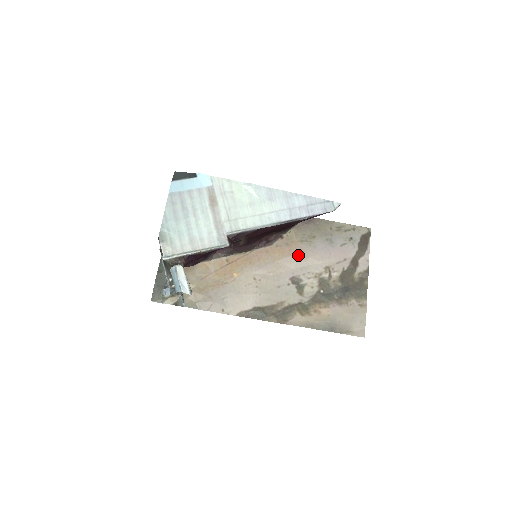
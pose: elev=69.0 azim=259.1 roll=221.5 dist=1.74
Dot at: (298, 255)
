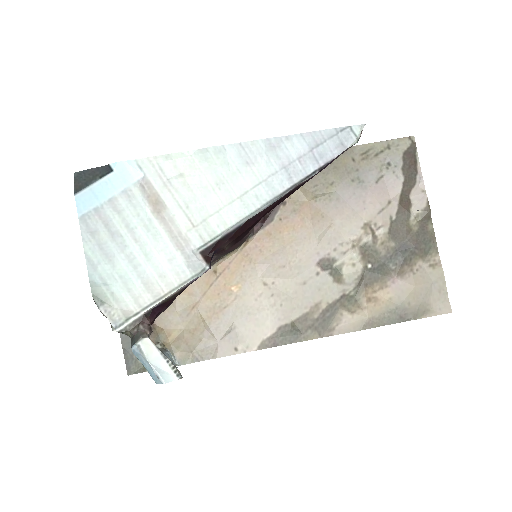
Dot at: (317, 223)
